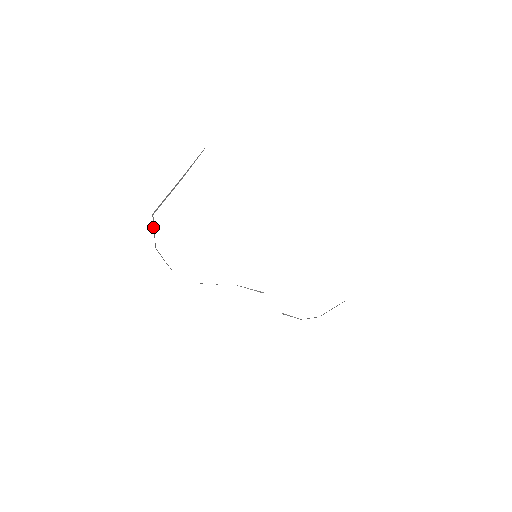
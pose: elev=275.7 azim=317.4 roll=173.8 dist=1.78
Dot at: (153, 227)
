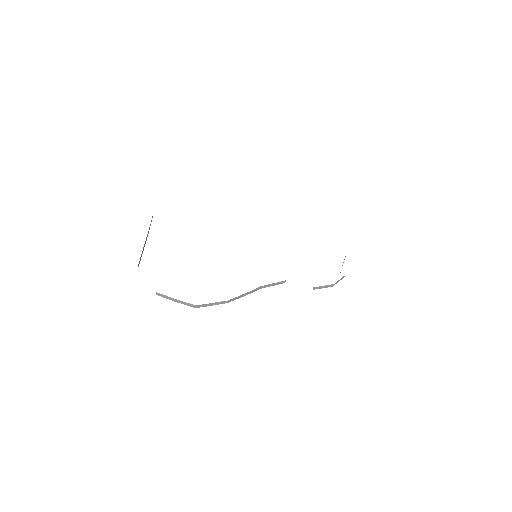
Dot at: occluded
